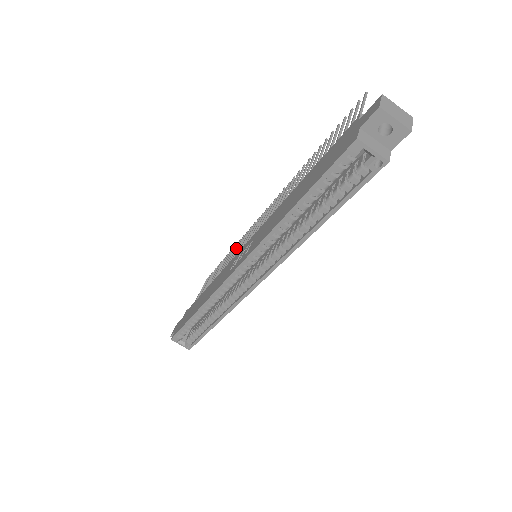
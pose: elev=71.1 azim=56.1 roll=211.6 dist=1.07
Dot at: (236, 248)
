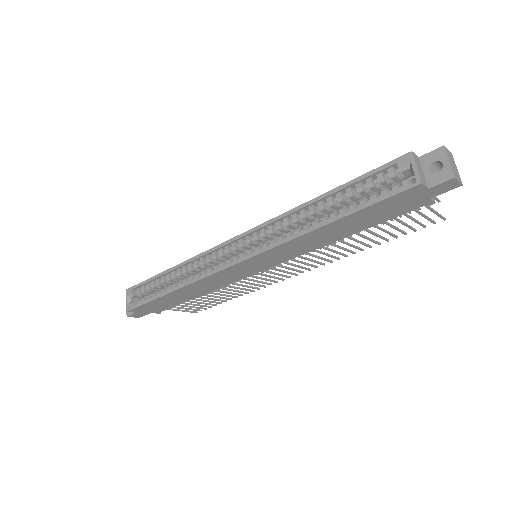
Dot at: occluded
